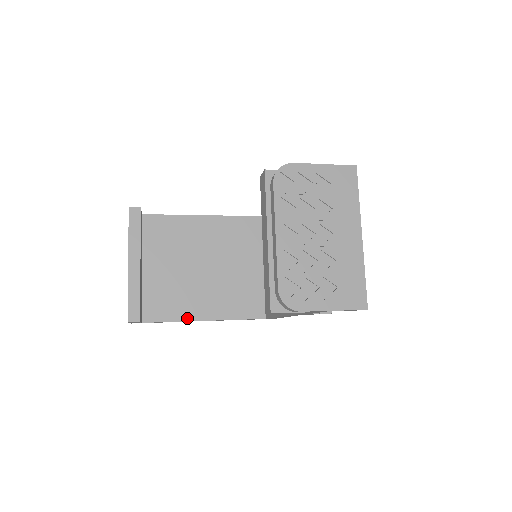
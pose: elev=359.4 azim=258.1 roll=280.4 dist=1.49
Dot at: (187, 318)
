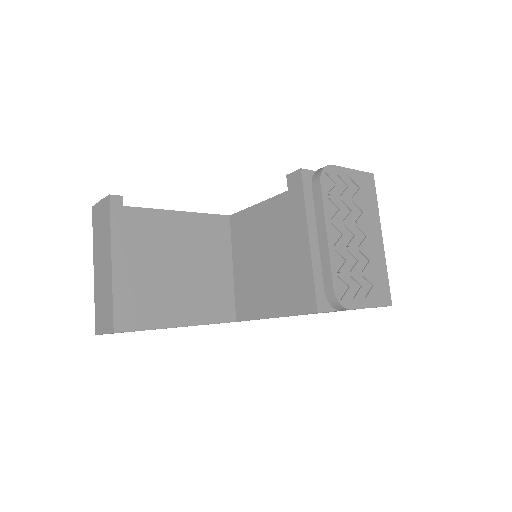
Dot at: (162, 325)
